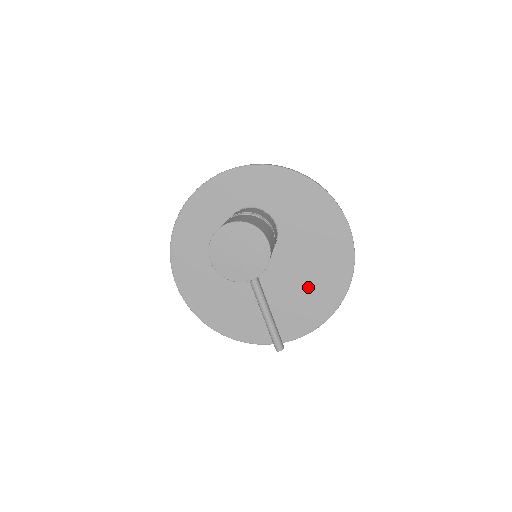
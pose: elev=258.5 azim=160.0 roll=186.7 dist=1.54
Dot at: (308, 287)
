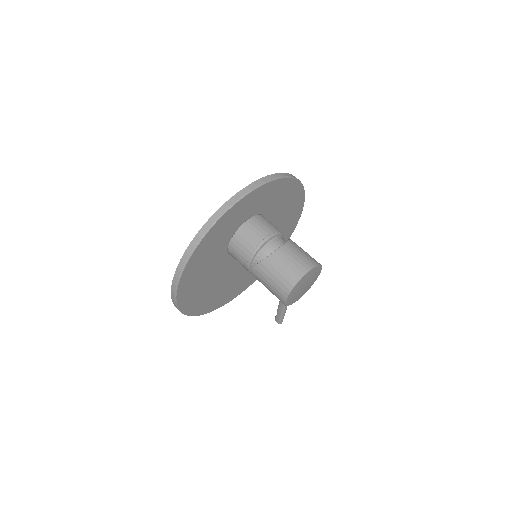
Dot at: occluded
